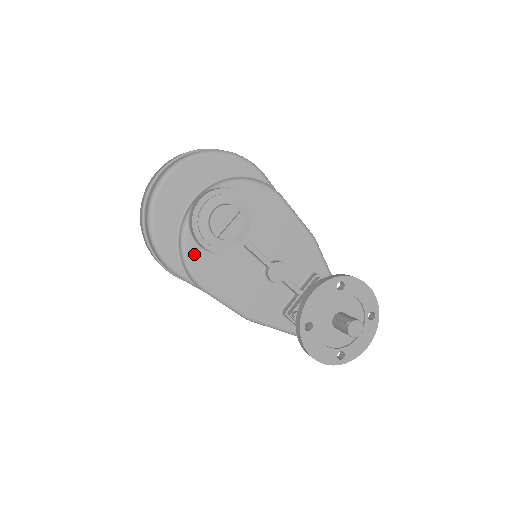
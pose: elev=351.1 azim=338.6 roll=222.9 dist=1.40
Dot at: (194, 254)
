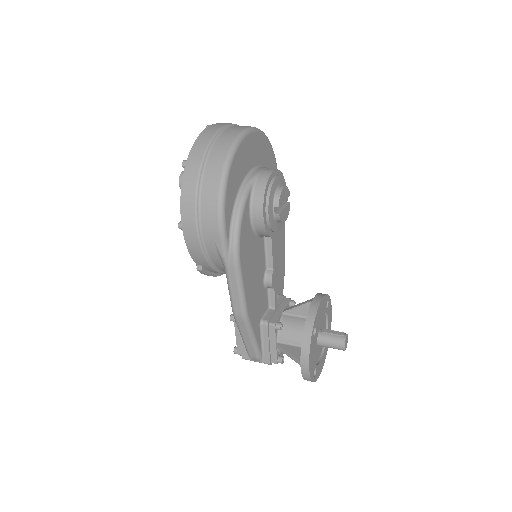
Dot at: (245, 221)
